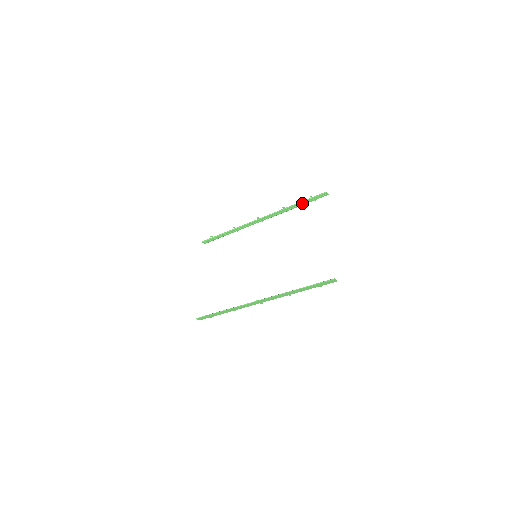
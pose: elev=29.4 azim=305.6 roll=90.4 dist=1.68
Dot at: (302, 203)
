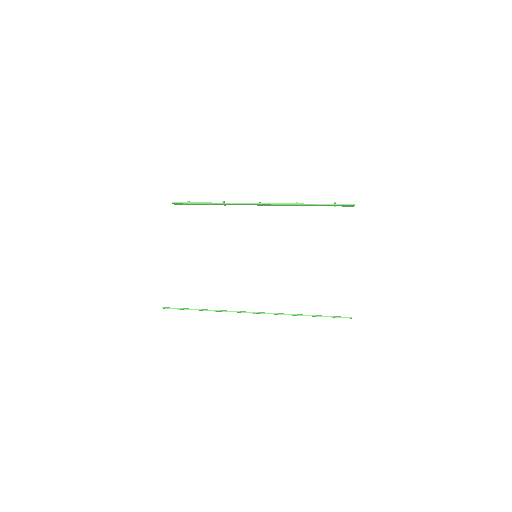
Dot at: (321, 205)
